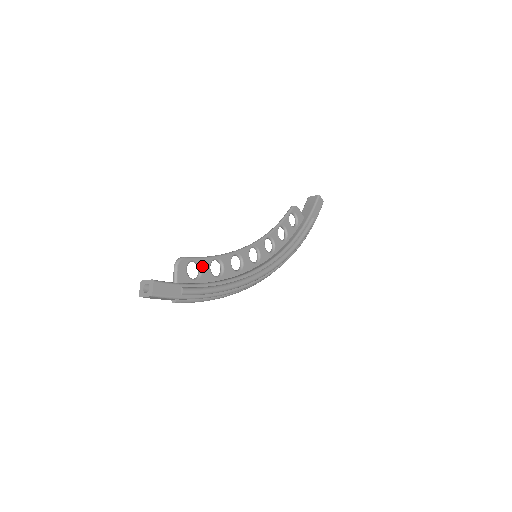
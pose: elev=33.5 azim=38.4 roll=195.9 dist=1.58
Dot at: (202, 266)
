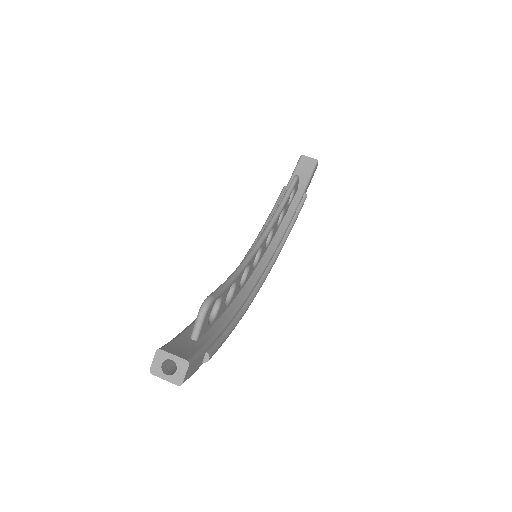
Dot at: (222, 300)
